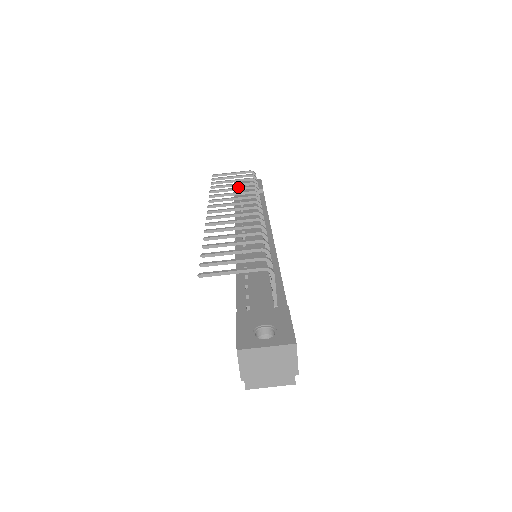
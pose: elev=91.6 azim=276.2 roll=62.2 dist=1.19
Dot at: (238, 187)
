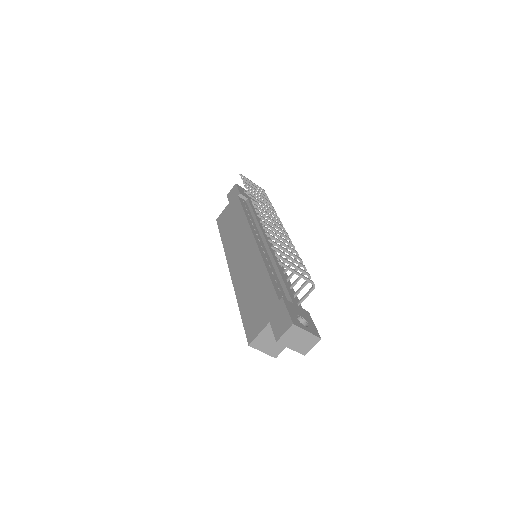
Dot at: occluded
